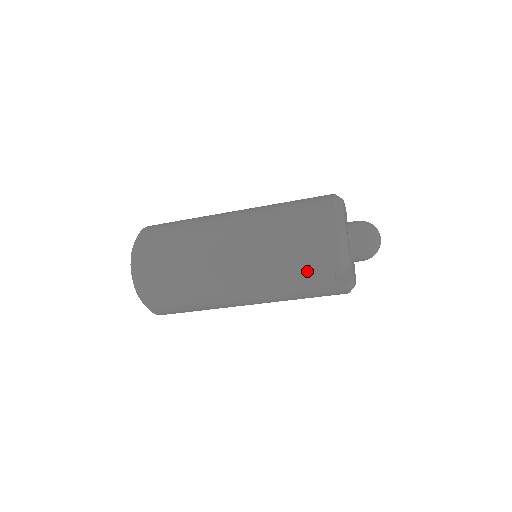
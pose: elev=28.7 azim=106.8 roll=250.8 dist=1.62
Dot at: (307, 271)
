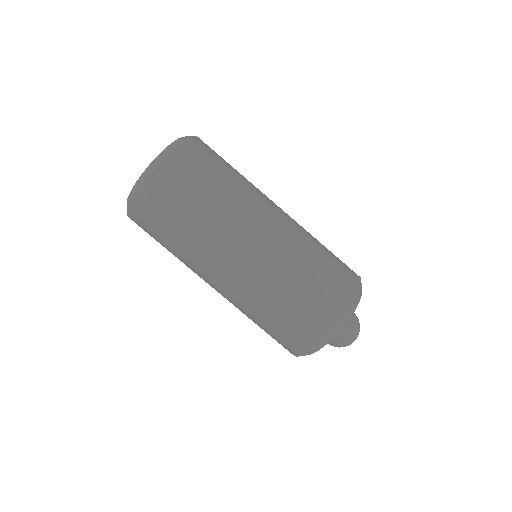
Dot at: occluded
